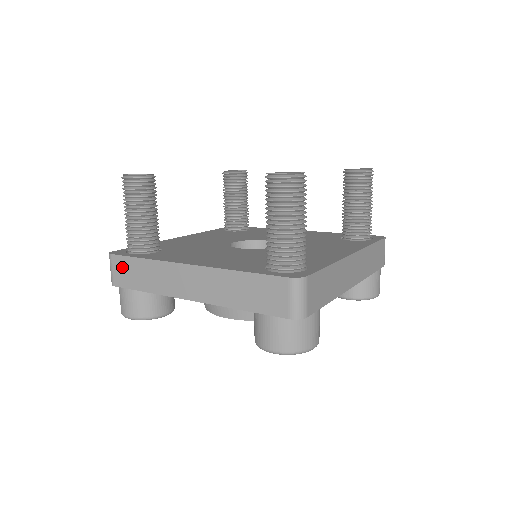
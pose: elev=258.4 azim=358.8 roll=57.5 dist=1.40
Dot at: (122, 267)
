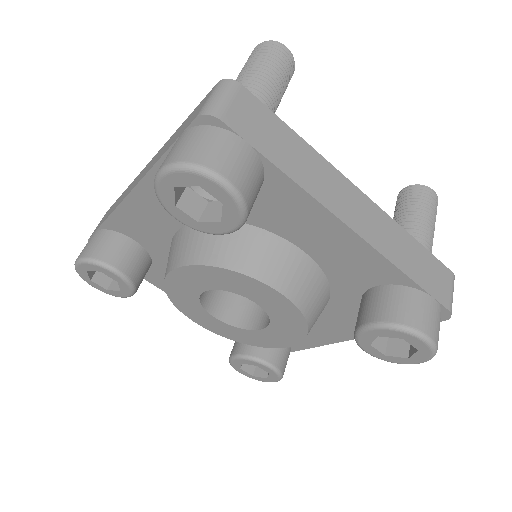
Dot at: occluded
